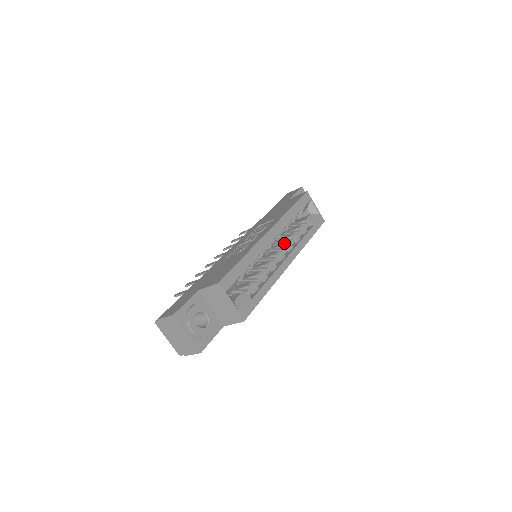
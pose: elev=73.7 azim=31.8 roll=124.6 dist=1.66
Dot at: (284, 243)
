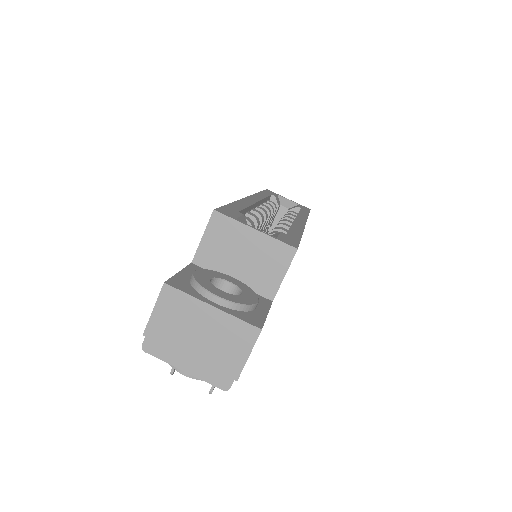
Dot at: occluded
